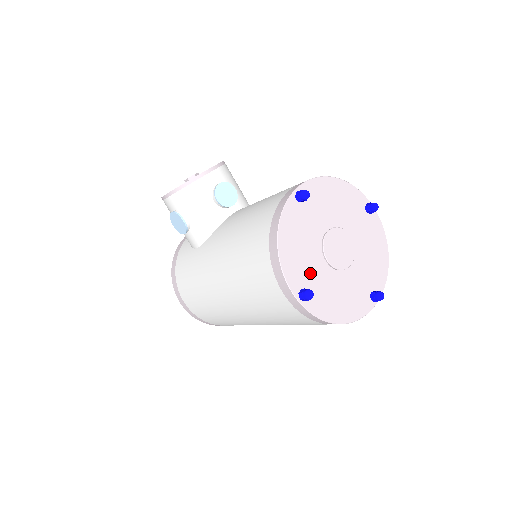
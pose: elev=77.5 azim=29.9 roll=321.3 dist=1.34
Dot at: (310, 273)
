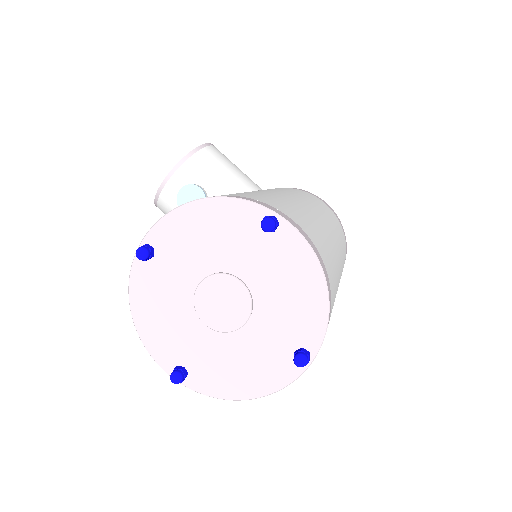
Dot at: (185, 345)
